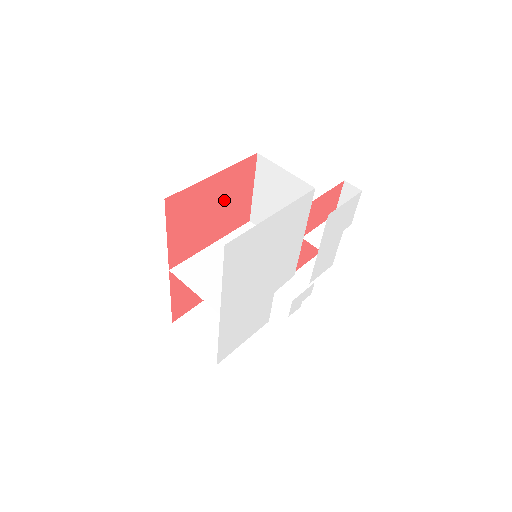
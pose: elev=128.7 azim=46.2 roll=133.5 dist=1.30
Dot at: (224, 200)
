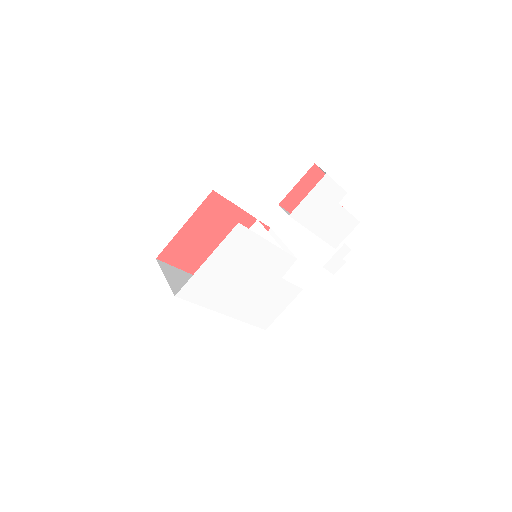
Dot at: (212, 228)
